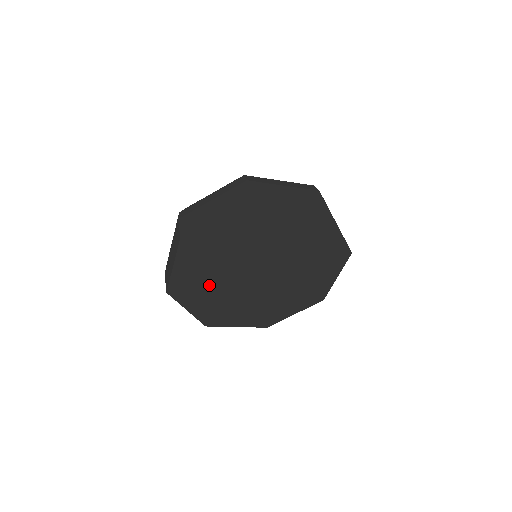
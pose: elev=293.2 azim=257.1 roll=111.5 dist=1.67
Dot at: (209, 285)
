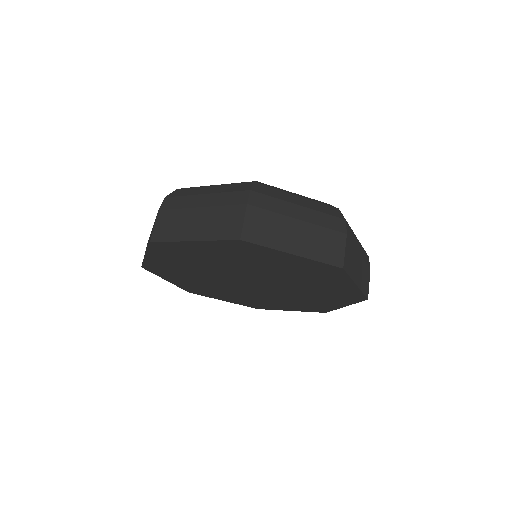
Dot at: (190, 274)
